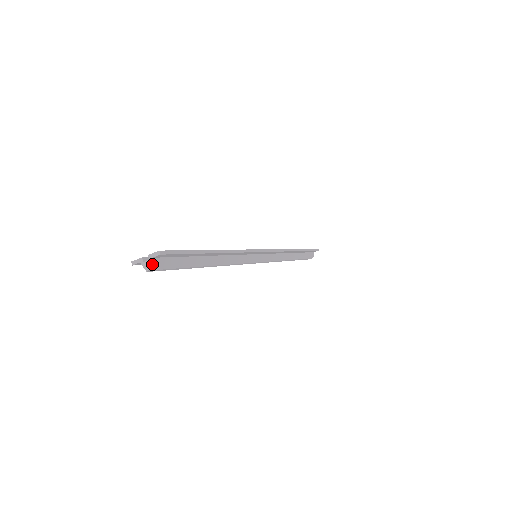
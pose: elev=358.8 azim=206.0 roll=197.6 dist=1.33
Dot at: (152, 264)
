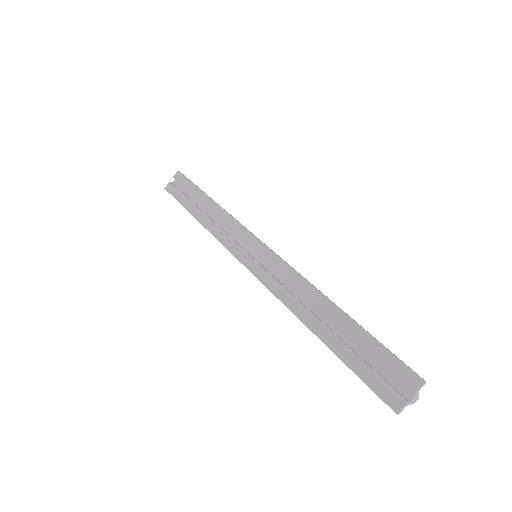
Dot at: (418, 394)
